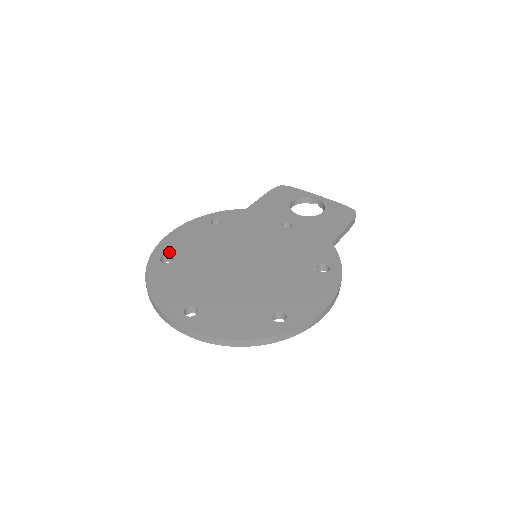
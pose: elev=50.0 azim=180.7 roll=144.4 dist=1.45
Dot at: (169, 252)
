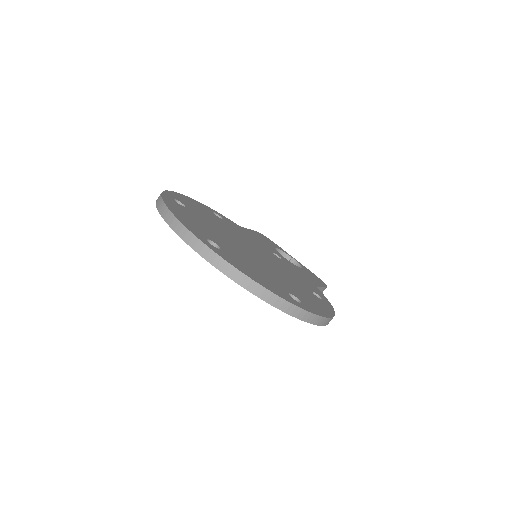
Dot at: (181, 201)
